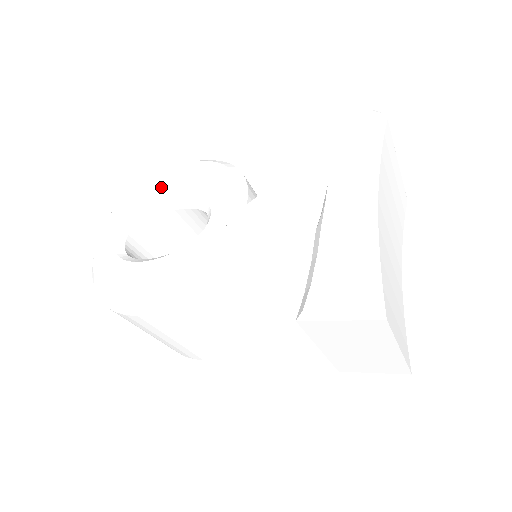
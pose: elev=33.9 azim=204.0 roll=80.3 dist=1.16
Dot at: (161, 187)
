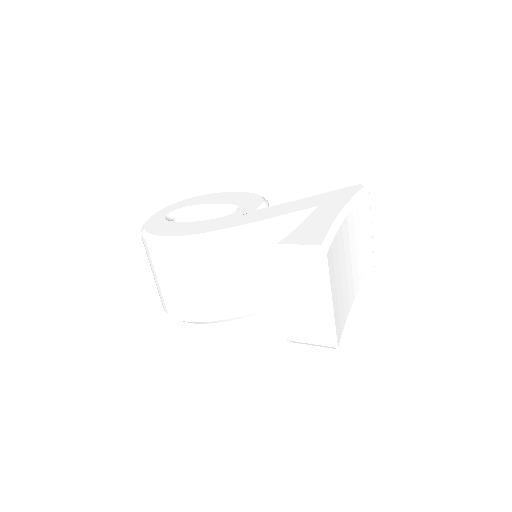
Dot at: (211, 198)
